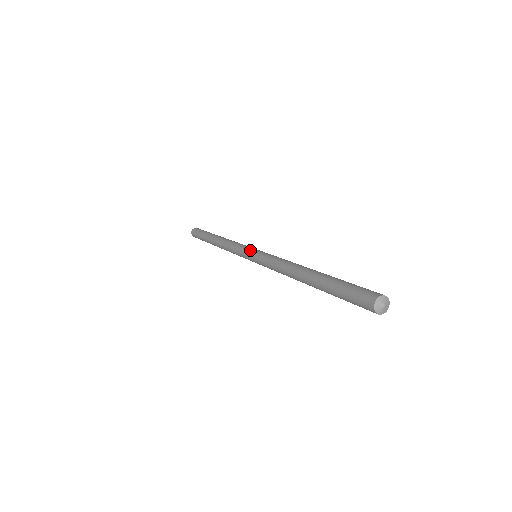
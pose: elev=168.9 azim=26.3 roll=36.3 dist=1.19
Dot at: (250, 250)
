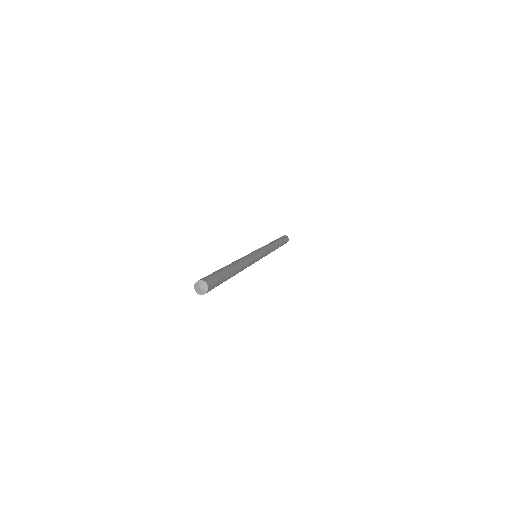
Dot at: occluded
